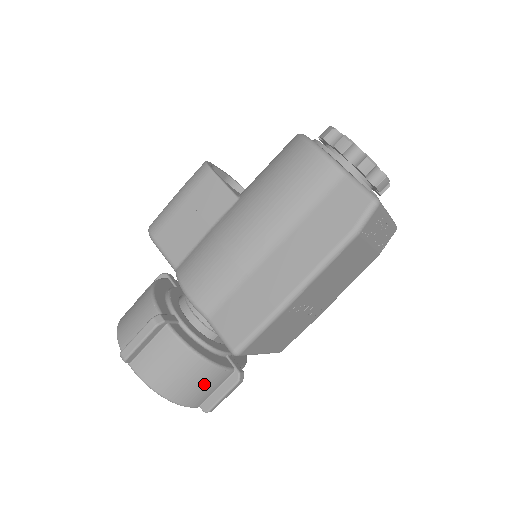
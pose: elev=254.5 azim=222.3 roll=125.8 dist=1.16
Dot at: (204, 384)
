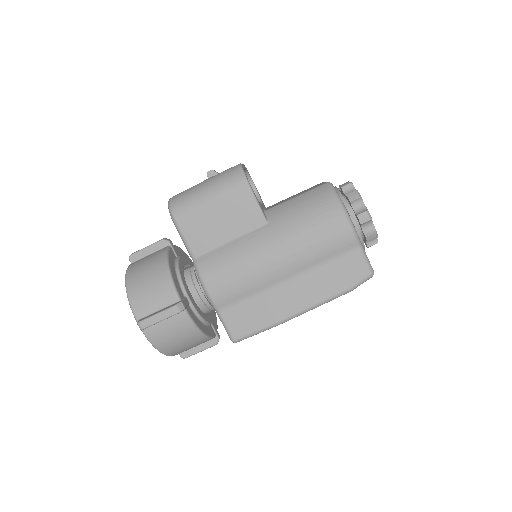
Dot at: (194, 346)
